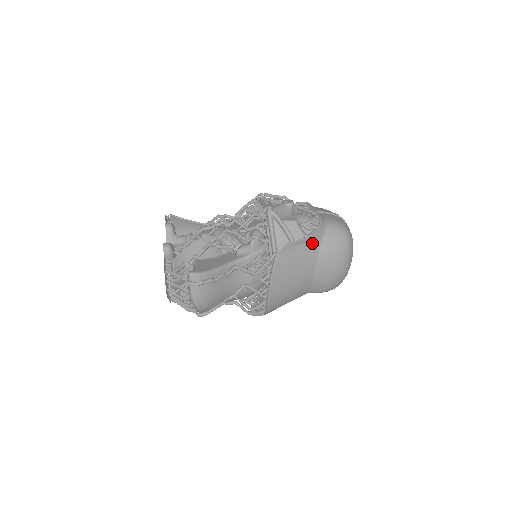
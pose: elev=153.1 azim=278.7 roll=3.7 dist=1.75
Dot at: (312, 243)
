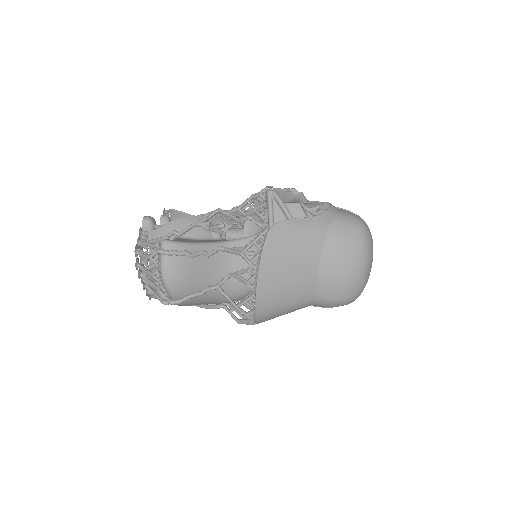
Dot at: (316, 228)
